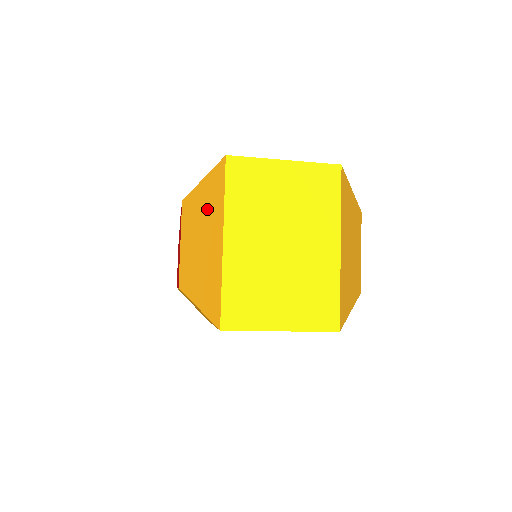
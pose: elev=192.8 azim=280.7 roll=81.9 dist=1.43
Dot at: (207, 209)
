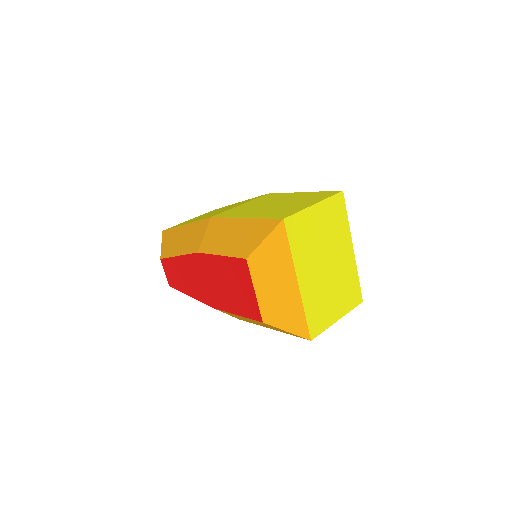
Dot at: (276, 262)
